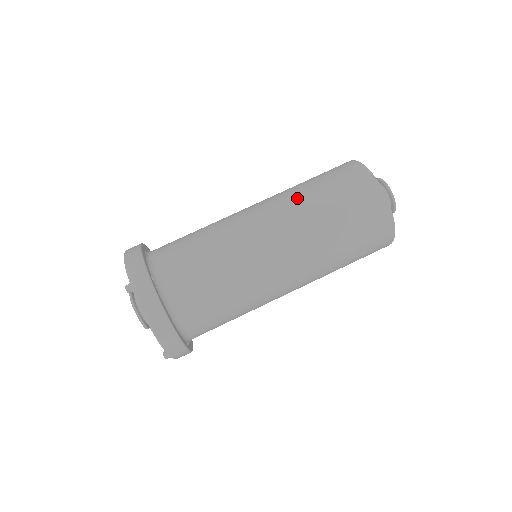
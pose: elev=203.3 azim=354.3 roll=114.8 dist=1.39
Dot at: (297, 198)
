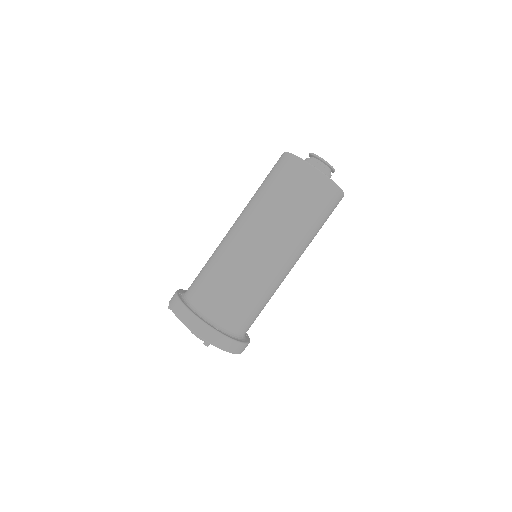
Dot at: occluded
